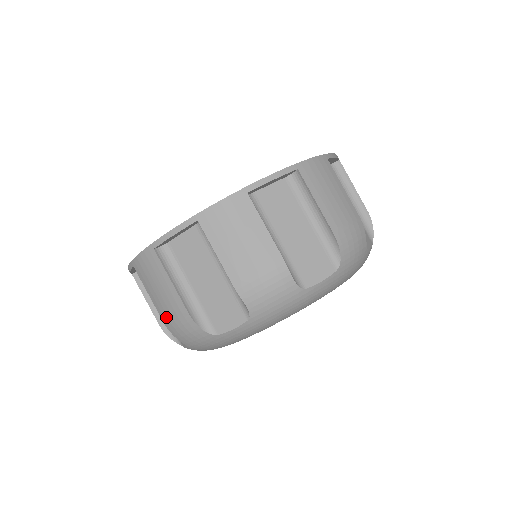
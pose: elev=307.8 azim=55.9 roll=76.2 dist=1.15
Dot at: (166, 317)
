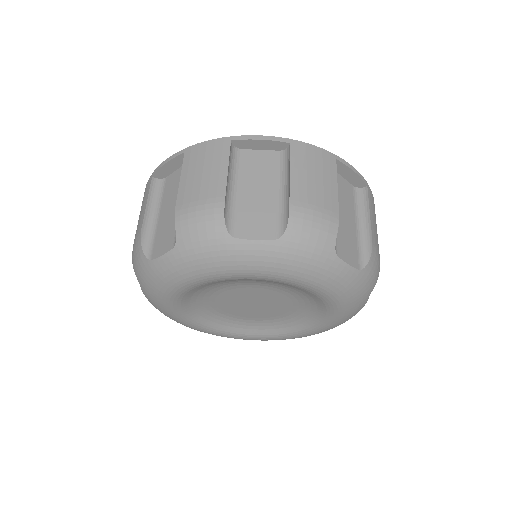
Dot at: occluded
